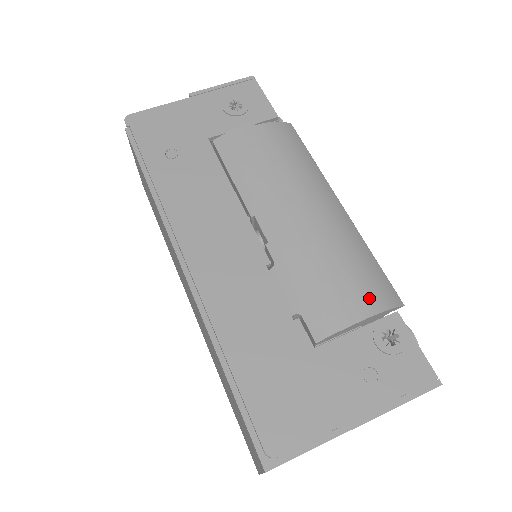
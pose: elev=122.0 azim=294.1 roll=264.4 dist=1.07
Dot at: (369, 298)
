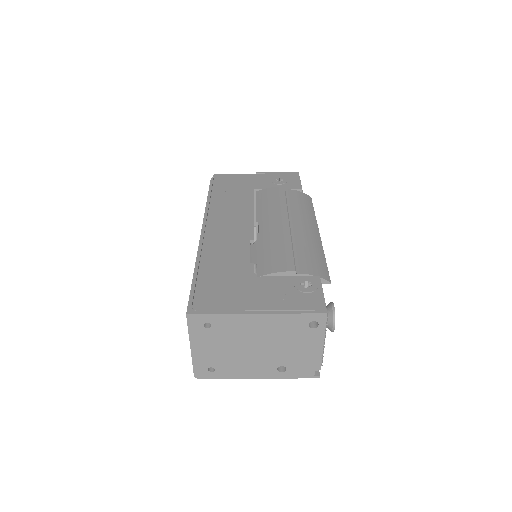
Dot at: (305, 267)
